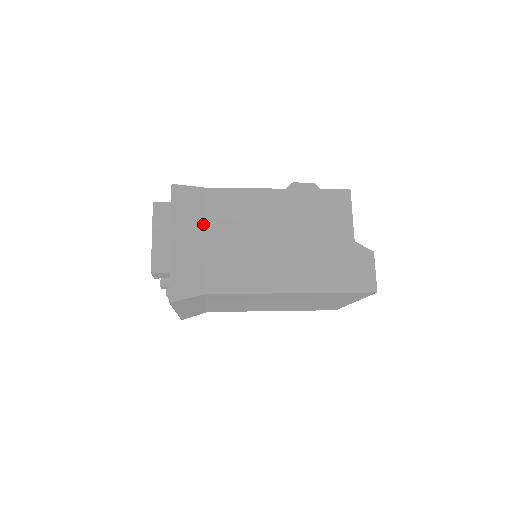
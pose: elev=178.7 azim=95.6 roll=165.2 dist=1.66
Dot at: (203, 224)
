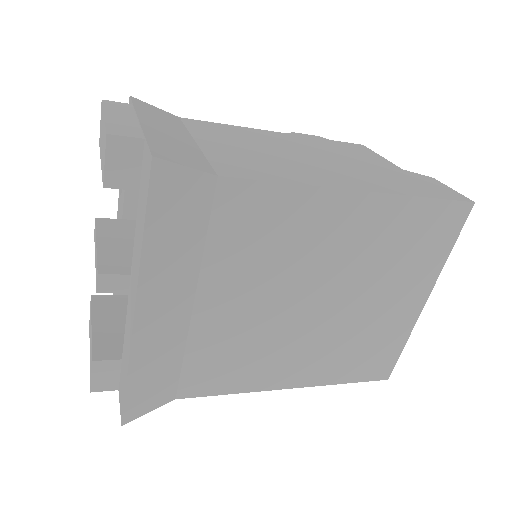
Dot at: (186, 132)
